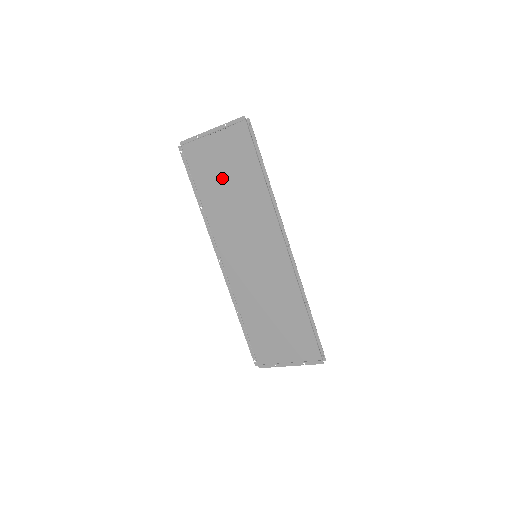
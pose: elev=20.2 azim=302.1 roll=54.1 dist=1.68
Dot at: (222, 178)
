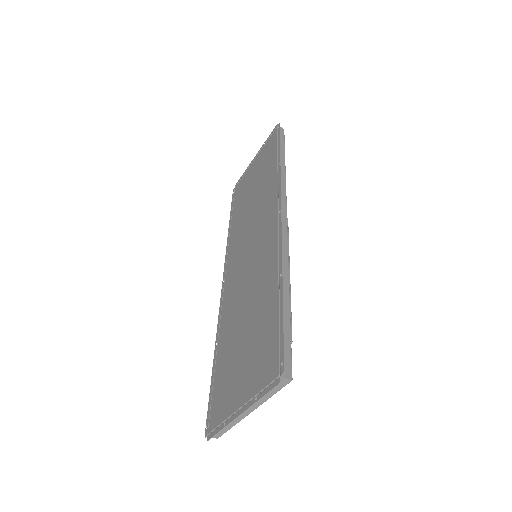
Dot at: (250, 189)
